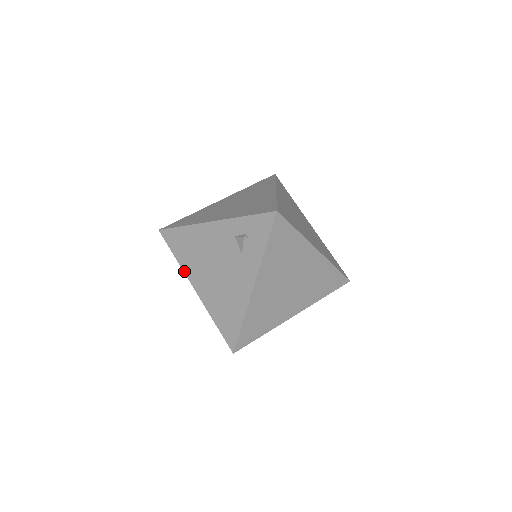
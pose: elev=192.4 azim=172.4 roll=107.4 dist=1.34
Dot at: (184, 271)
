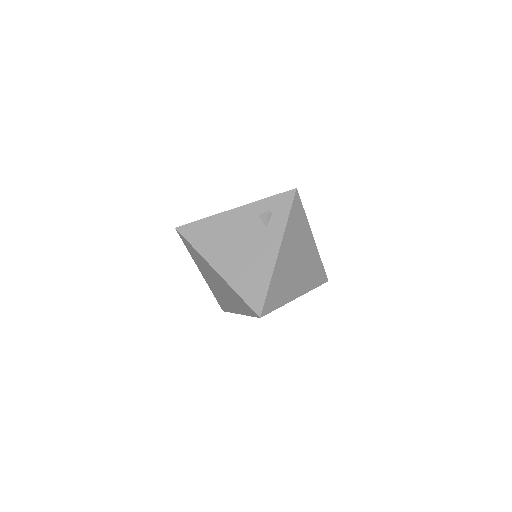
Dot at: (204, 257)
